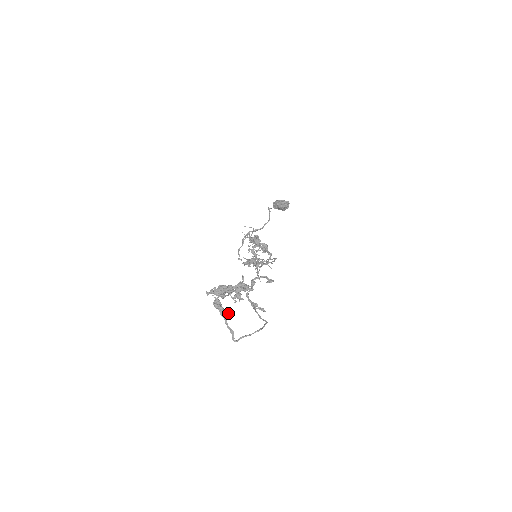
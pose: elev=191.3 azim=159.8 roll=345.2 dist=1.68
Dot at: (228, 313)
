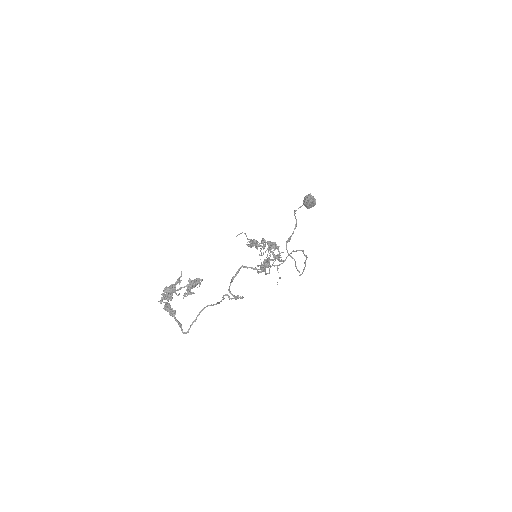
Dot at: (174, 310)
